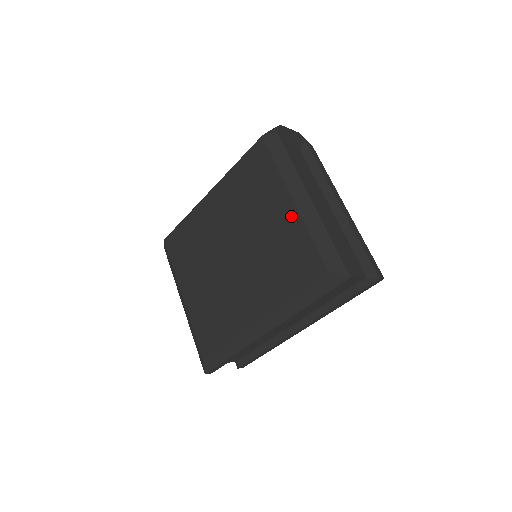
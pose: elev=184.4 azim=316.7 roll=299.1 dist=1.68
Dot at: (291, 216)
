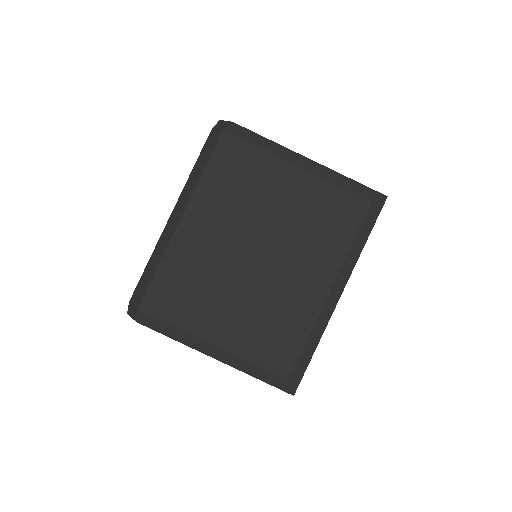
Dot at: (306, 181)
